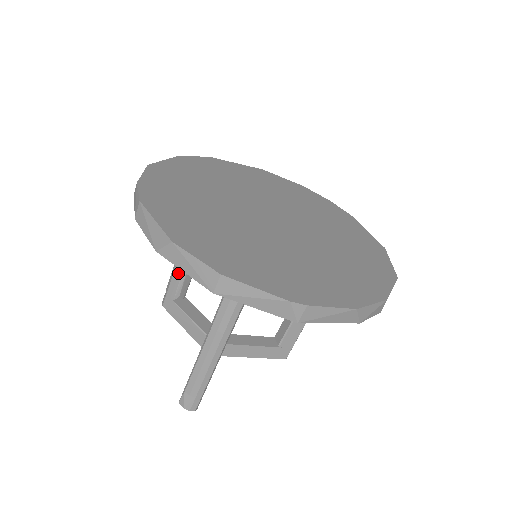
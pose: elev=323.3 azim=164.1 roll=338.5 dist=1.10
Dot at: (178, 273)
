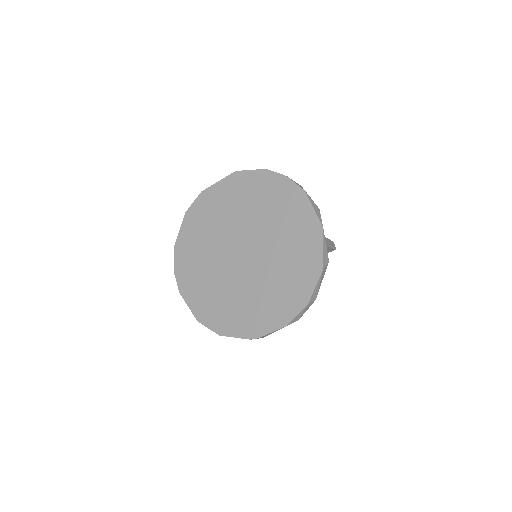
Dot at: occluded
